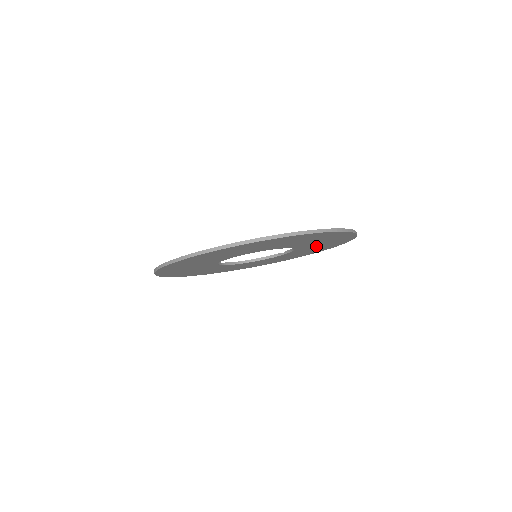
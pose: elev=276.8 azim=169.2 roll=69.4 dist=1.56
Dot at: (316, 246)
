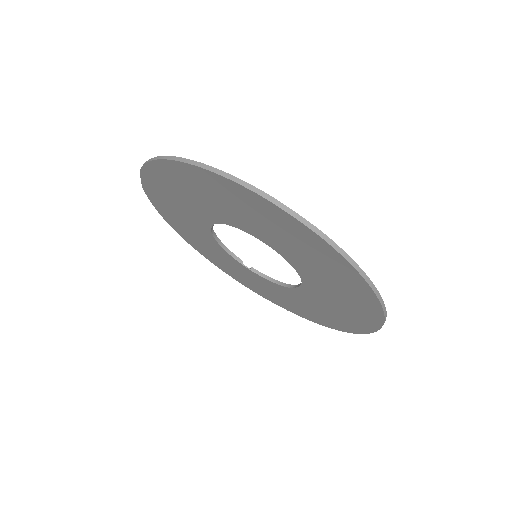
Dot at: (283, 295)
